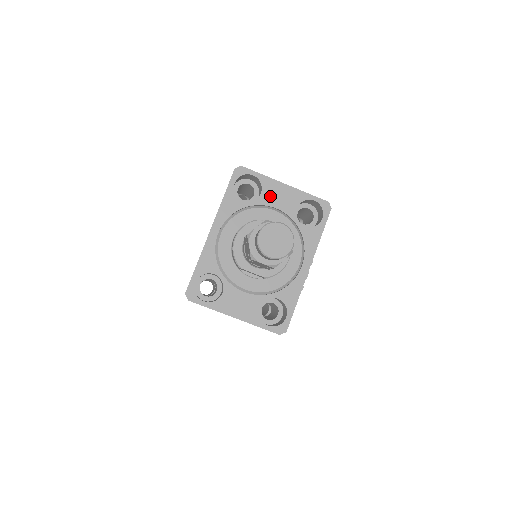
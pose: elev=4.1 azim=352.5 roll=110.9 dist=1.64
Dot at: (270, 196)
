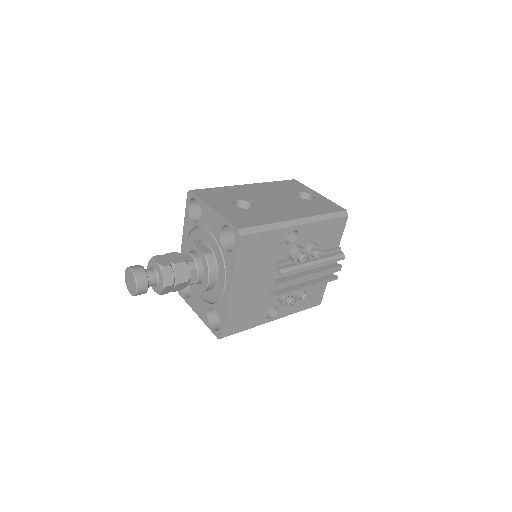
Dot at: (205, 219)
